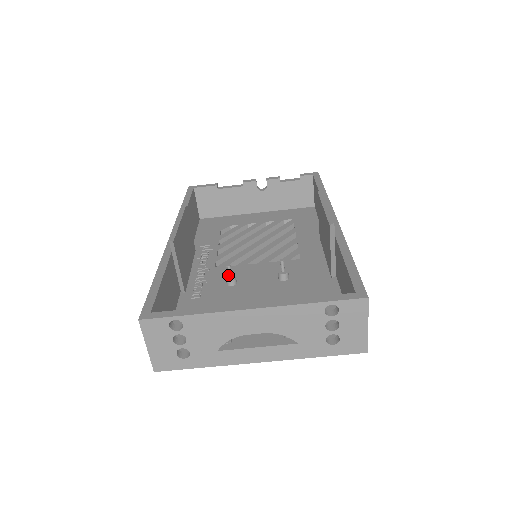
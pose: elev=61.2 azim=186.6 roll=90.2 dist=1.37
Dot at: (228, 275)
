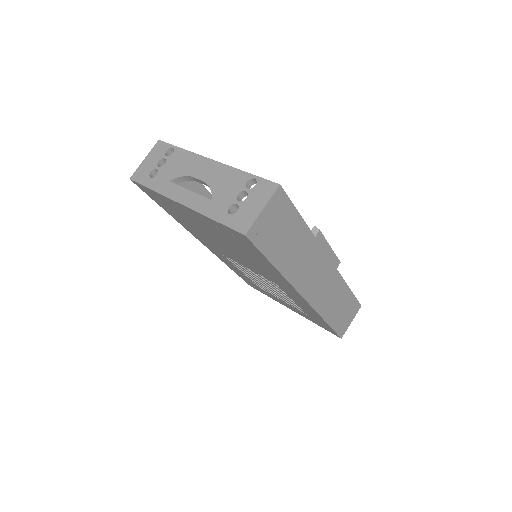
Dot at: occluded
